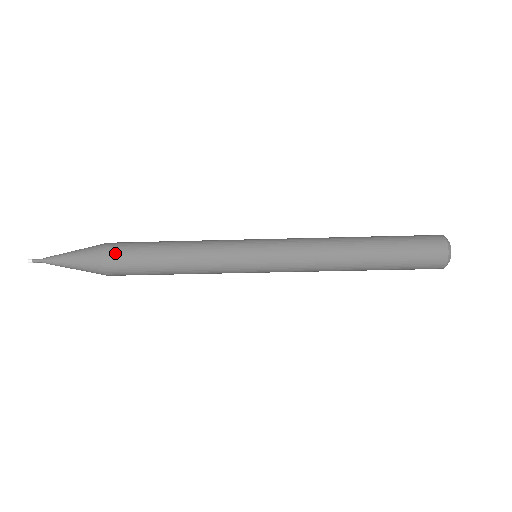
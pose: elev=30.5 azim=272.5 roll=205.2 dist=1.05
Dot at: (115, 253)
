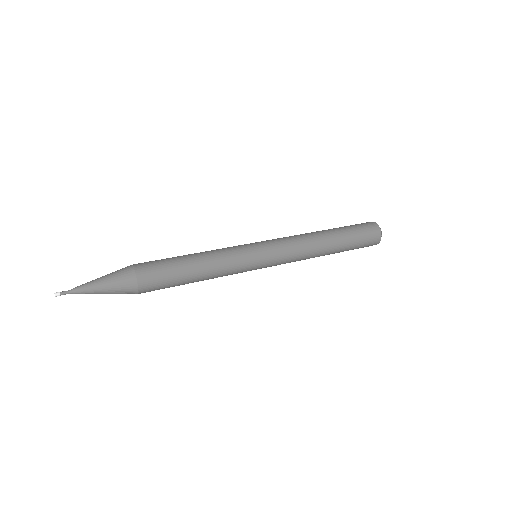
Dot at: (150, 291)
